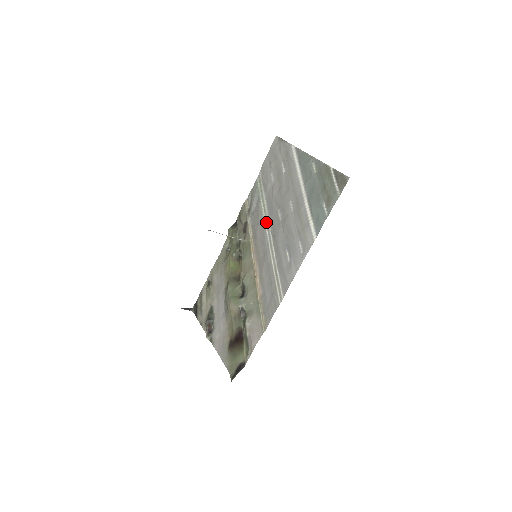
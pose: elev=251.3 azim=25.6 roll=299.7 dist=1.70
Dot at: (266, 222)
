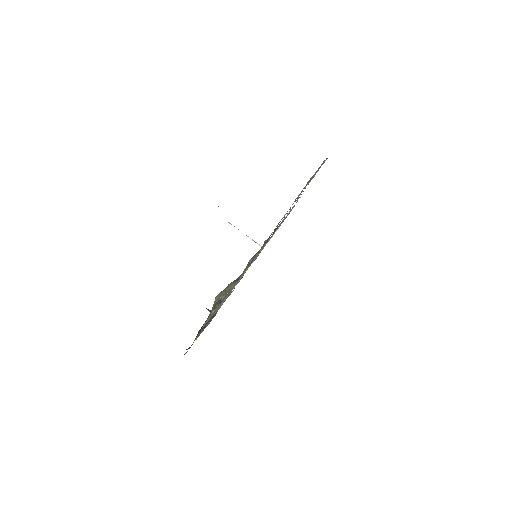
Dot at: occluded
